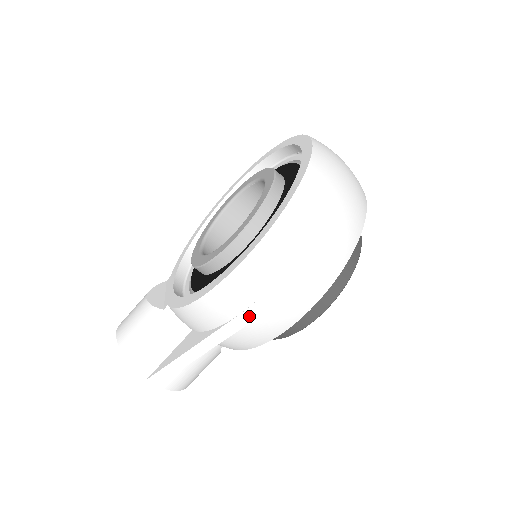
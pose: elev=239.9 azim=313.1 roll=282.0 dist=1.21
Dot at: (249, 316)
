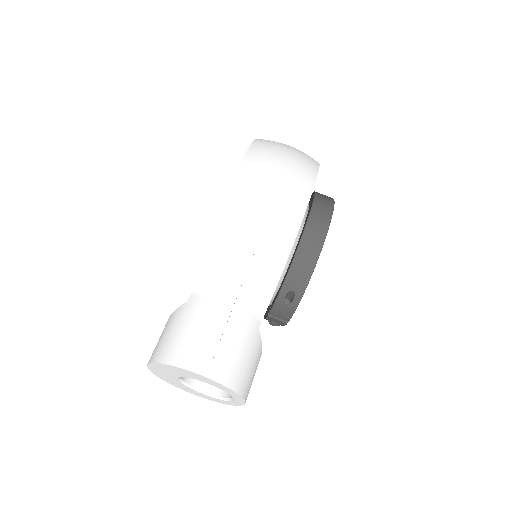
Dot at: (260, 219)
